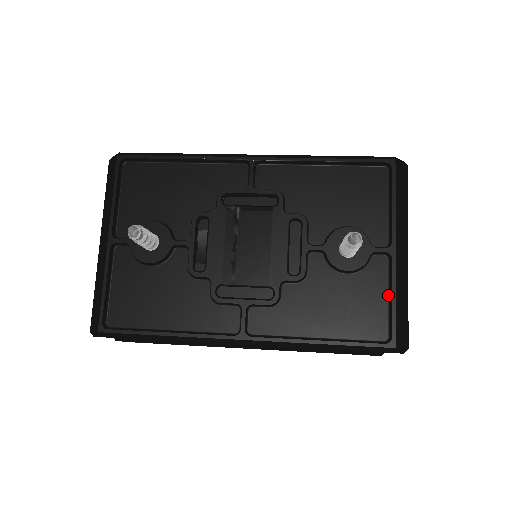
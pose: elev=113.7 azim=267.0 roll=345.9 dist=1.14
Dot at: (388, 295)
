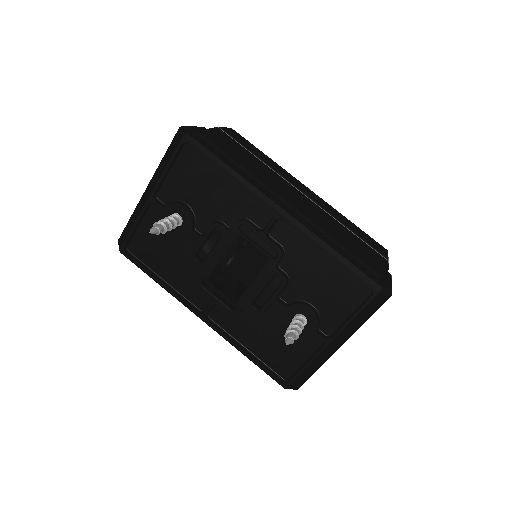
Dot at: (306, 360)
